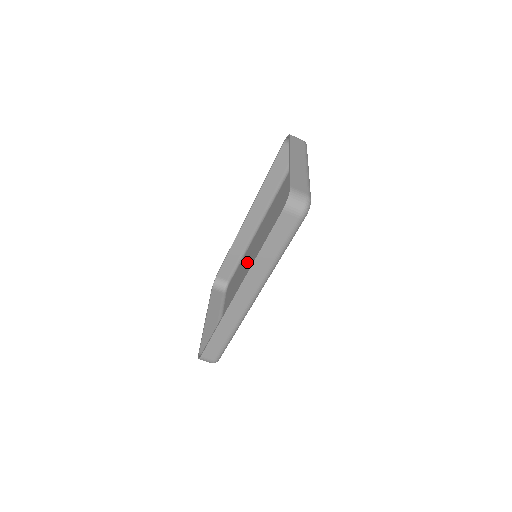
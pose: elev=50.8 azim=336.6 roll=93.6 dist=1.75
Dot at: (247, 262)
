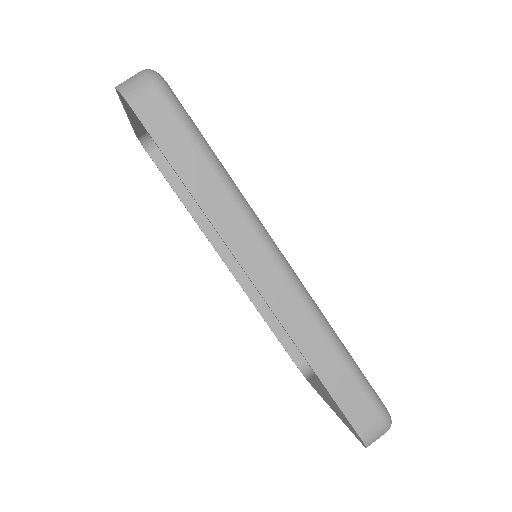
Dot at: occluded
